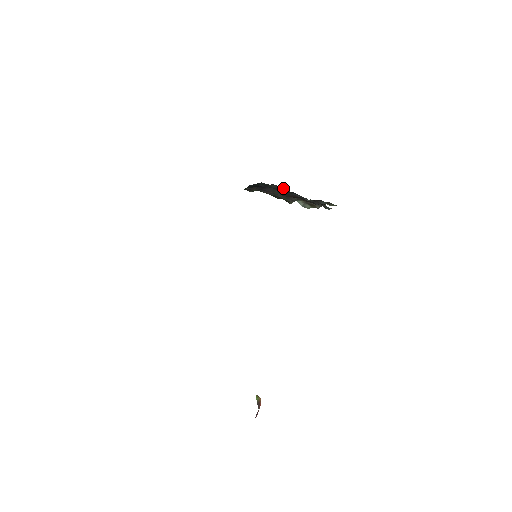
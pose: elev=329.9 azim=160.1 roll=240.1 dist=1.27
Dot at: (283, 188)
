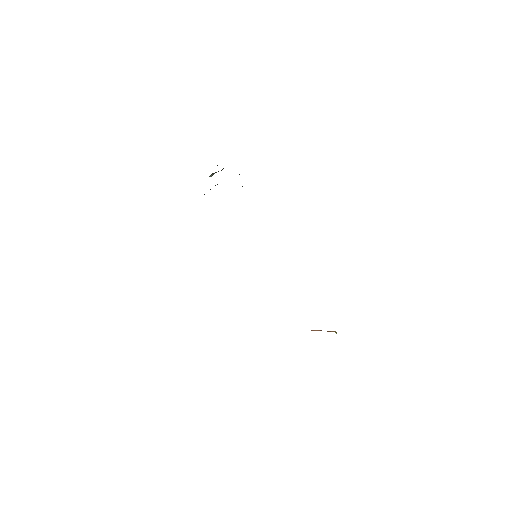
Dot at: occluded
